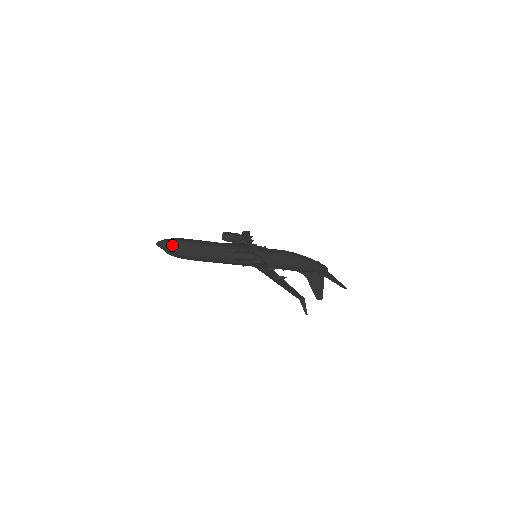
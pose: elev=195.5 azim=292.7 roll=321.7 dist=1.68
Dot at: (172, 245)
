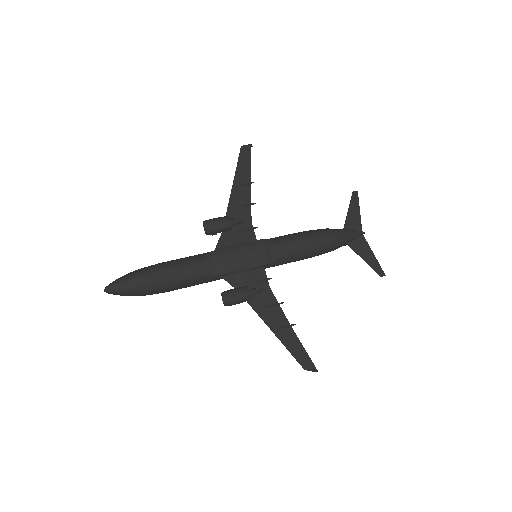
Dot at: (127, 294)
